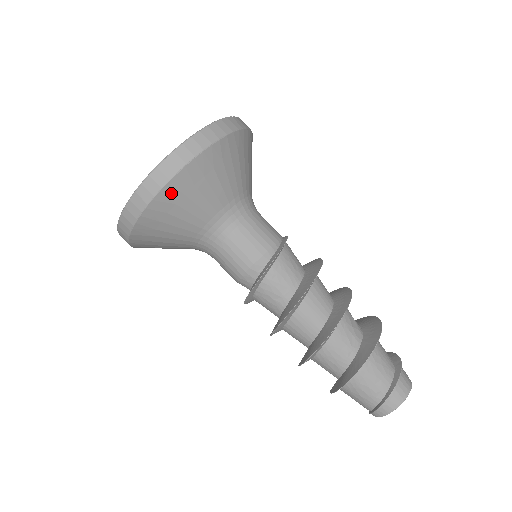
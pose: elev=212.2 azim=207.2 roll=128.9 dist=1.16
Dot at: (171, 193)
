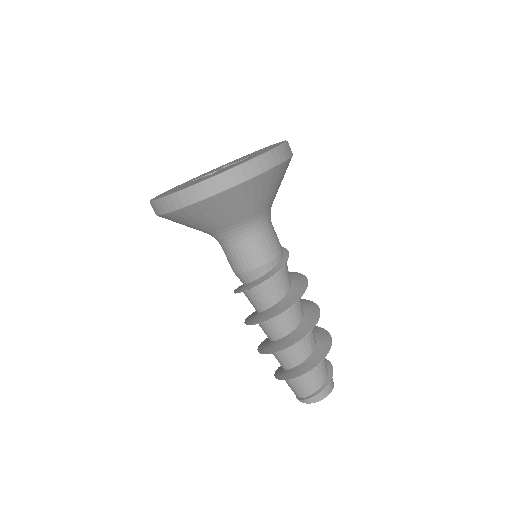
Dot at: (248, 187)
